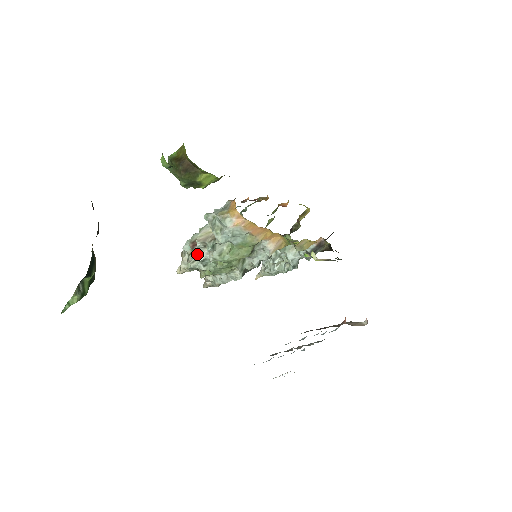
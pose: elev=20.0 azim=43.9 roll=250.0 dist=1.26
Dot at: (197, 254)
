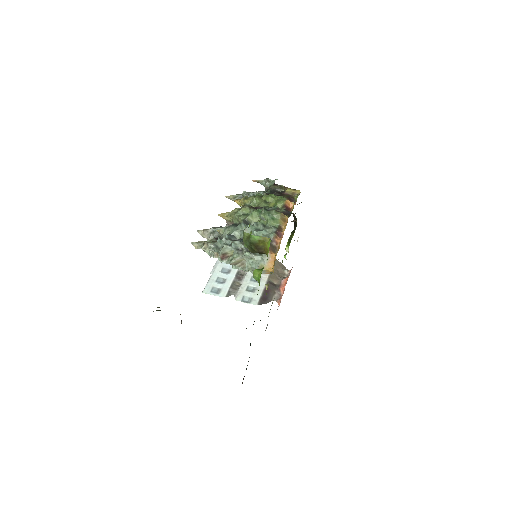
Dot at: occluded
